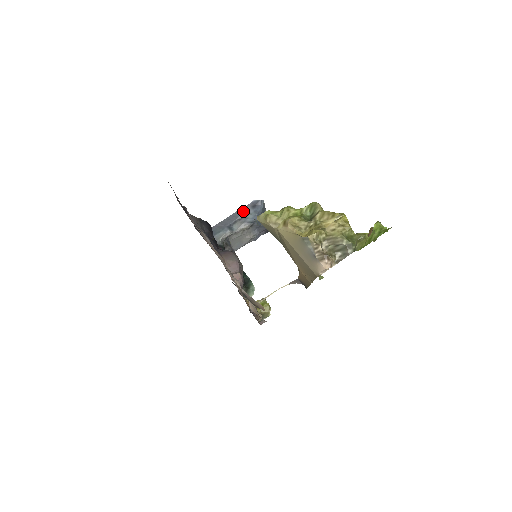
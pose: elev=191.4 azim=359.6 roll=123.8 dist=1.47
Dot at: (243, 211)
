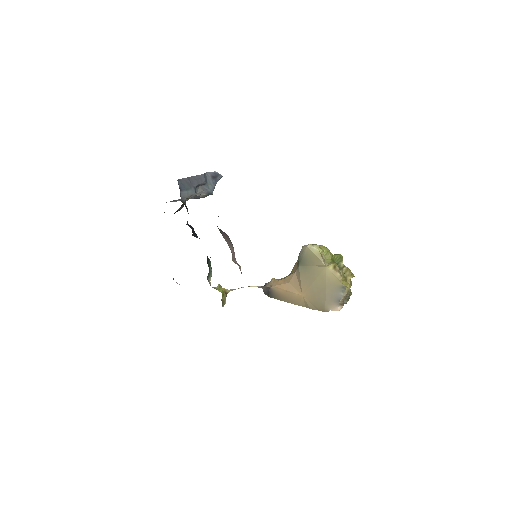
Dot at: (206, 177)
